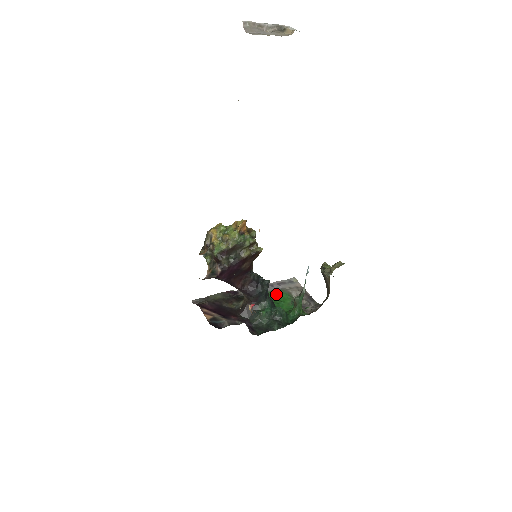
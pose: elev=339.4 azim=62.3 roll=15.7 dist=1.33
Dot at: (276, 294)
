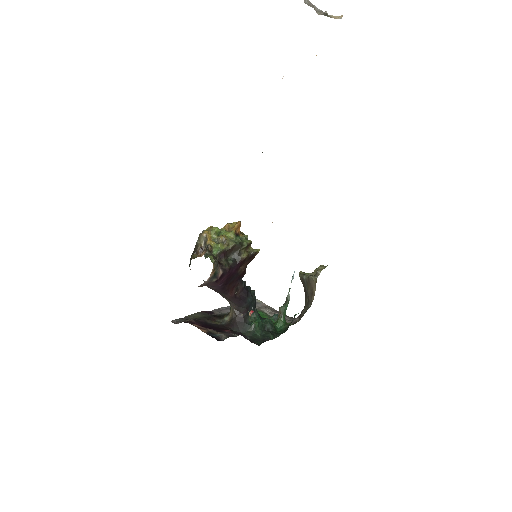
Dot at: occluded
